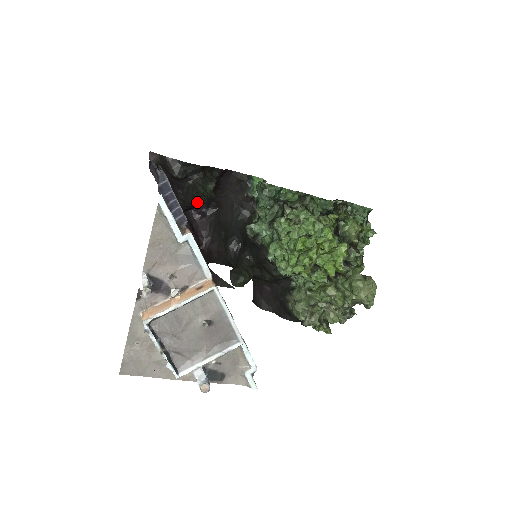
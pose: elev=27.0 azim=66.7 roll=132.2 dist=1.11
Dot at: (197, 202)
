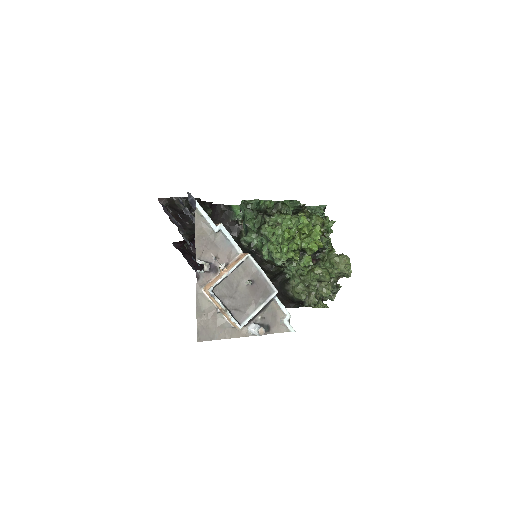
Dot at: occluded
